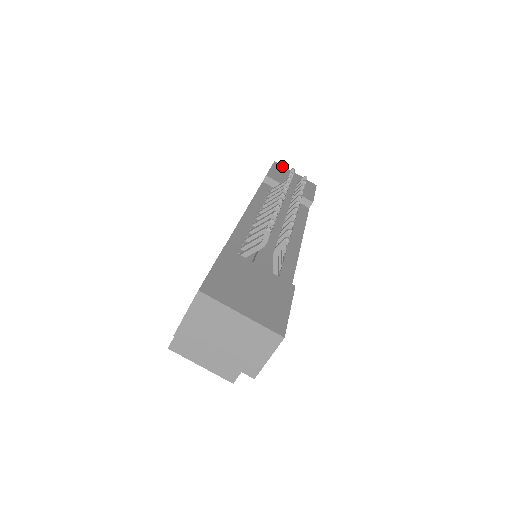
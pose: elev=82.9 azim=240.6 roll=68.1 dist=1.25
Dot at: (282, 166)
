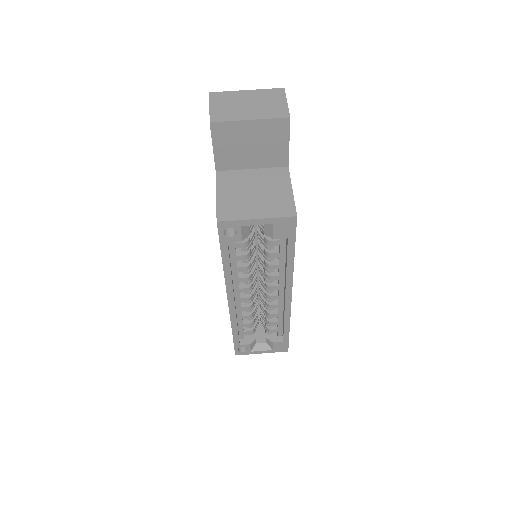
Dot at: occluded
